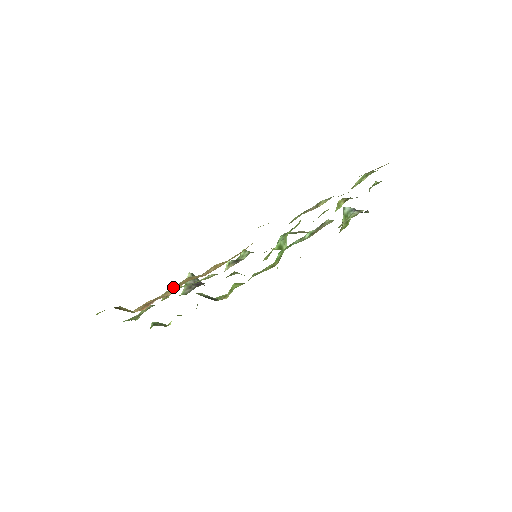
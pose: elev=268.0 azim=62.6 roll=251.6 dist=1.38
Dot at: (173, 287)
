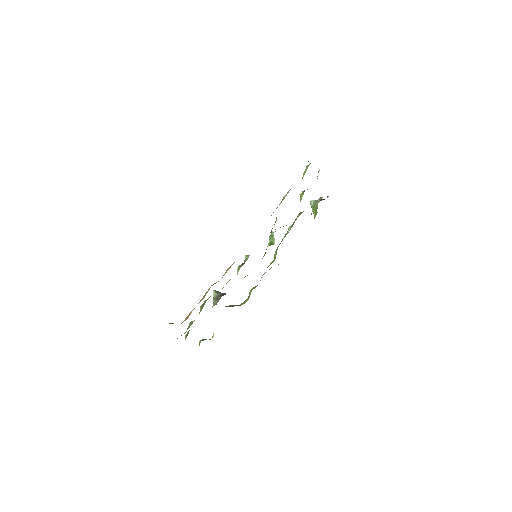
Dot at: (203, 296)
